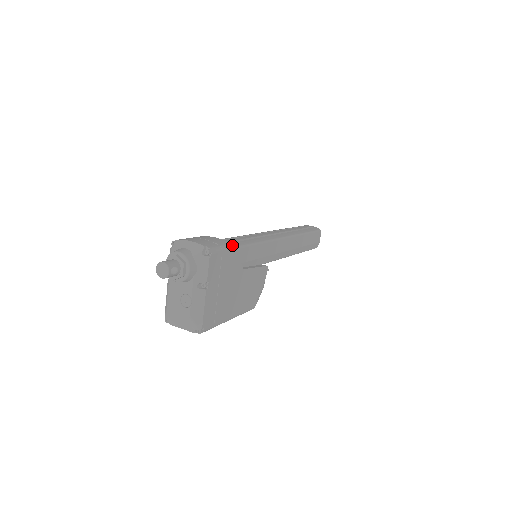
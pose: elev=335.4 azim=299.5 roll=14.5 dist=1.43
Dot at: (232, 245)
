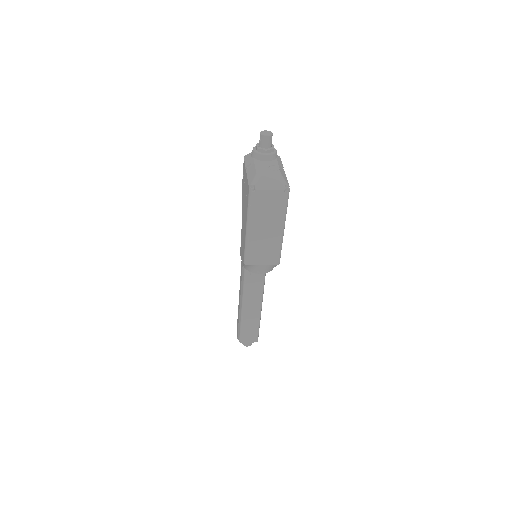
Dot at: occluded
